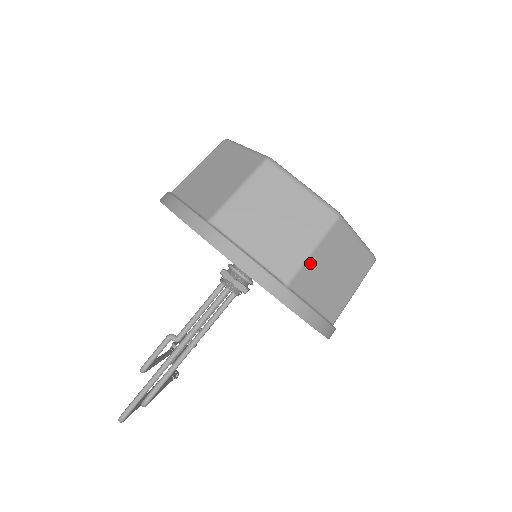
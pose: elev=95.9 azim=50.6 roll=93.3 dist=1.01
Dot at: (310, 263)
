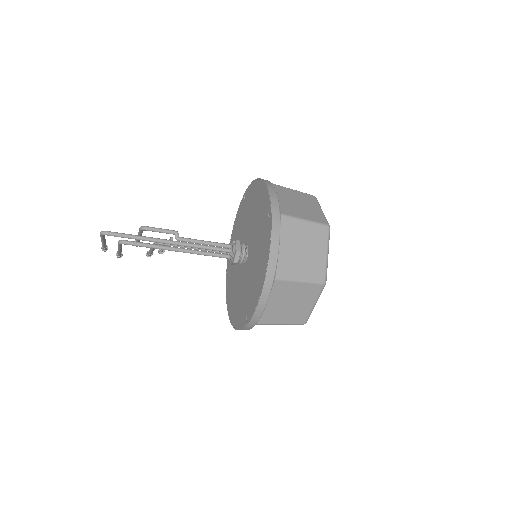
Dot at: (292, 284)
